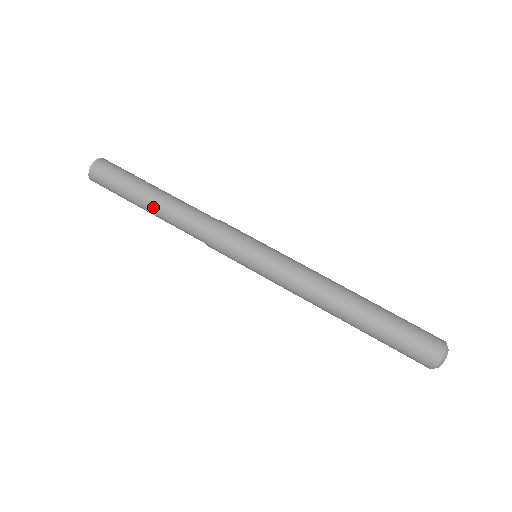
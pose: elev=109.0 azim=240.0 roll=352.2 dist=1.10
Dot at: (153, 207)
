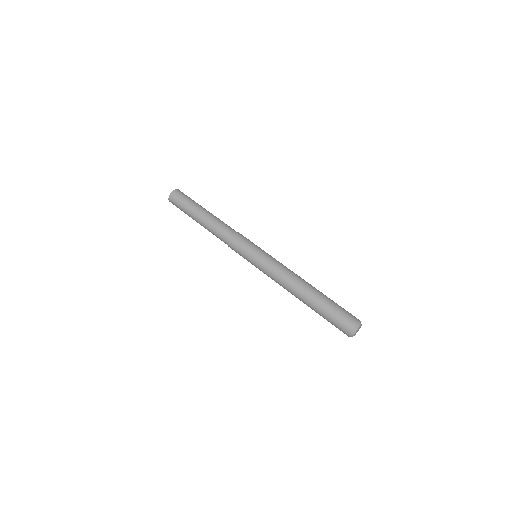
Dot at: (201, 219)
